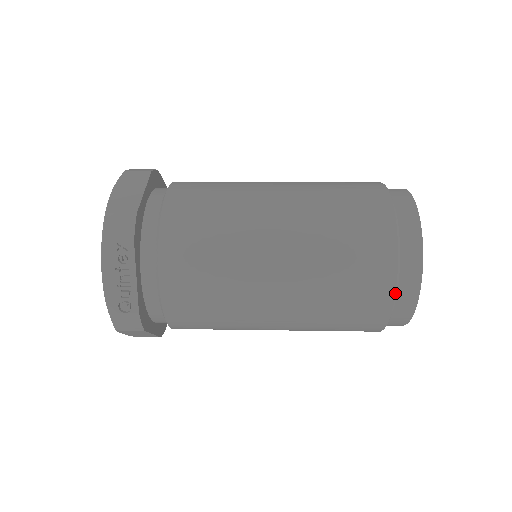
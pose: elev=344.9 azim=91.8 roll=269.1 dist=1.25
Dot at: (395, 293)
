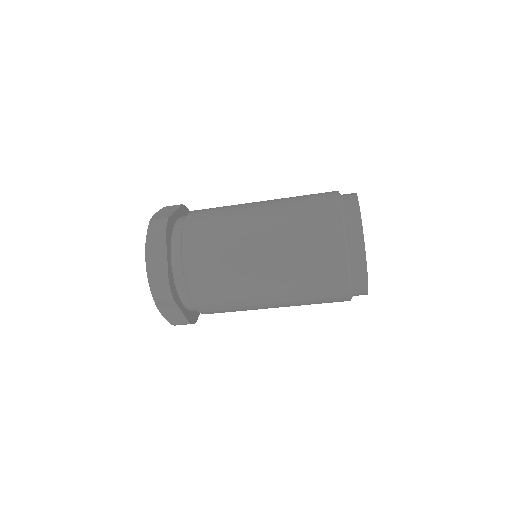
Dot at: (339, 196)
